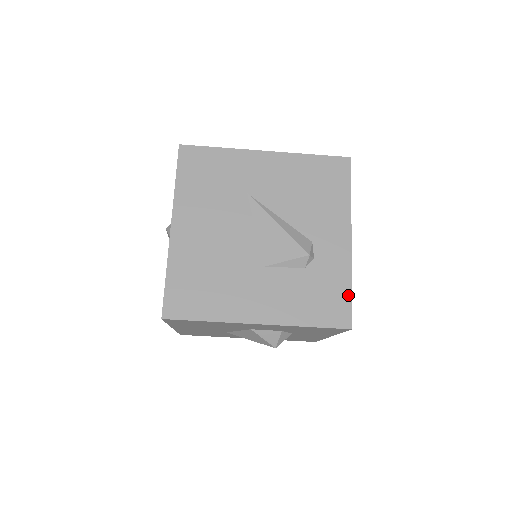
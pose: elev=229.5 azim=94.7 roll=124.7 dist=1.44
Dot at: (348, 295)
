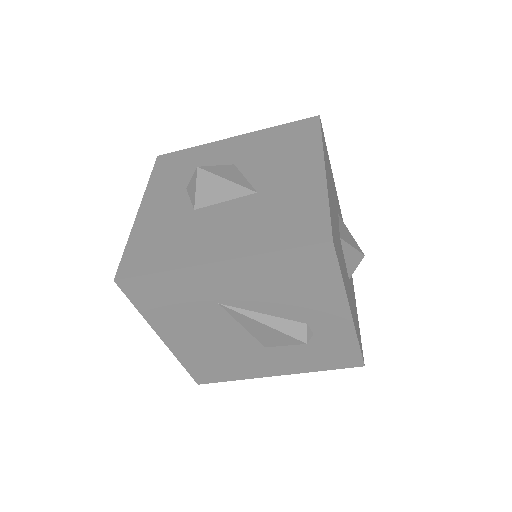
Dot at: (356, 350)
